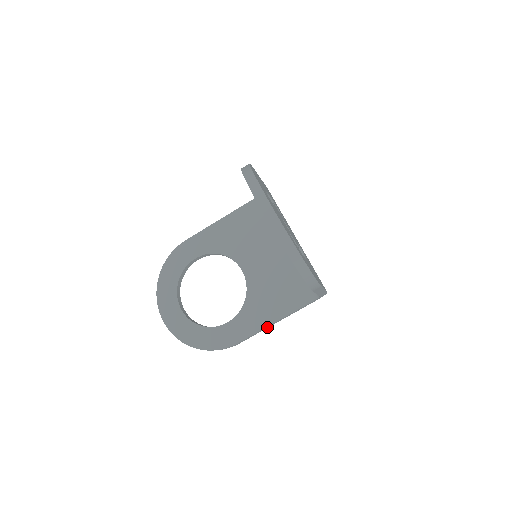
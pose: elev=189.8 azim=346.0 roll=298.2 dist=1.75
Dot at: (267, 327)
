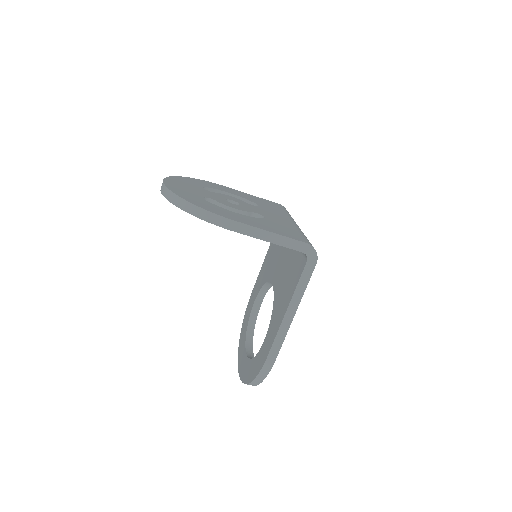
Dot at: (287, 323)
